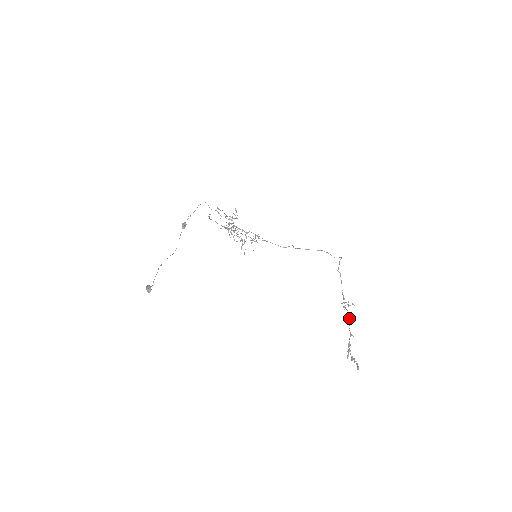
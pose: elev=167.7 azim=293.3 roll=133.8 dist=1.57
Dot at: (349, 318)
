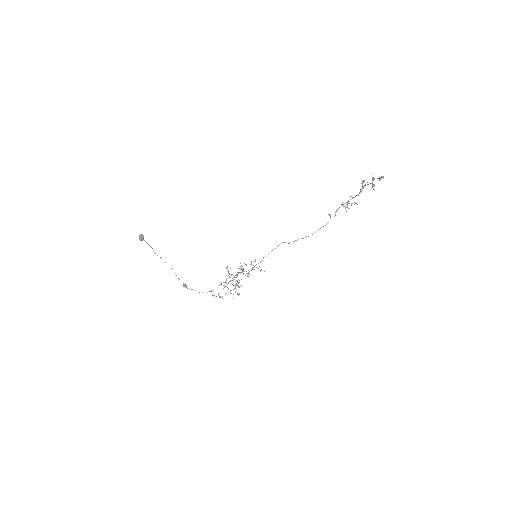
Dot at: (353, 197)
